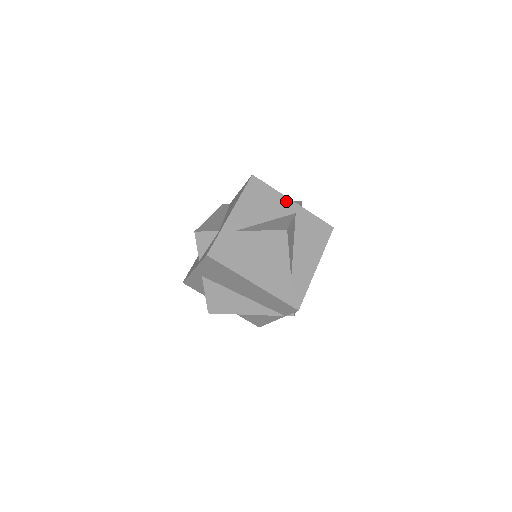
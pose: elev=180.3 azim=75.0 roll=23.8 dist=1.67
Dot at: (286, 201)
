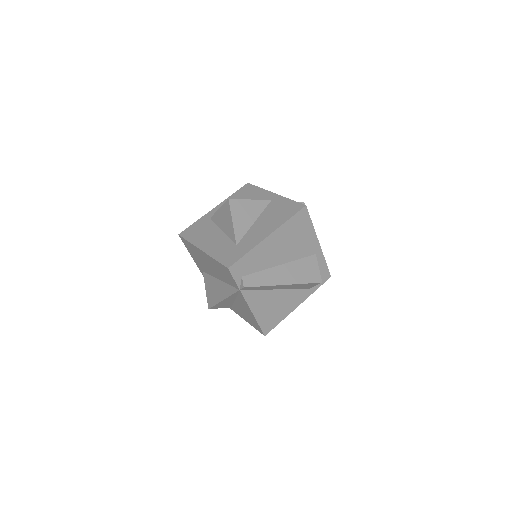
Dot at: (267, 194)
